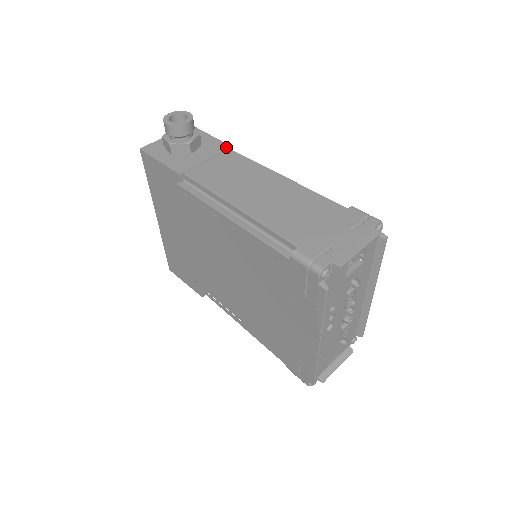
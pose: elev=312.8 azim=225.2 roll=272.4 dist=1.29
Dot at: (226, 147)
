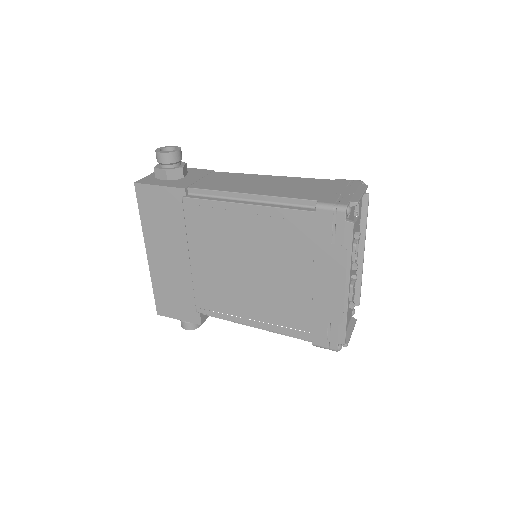
Dot at: (209, 171)
